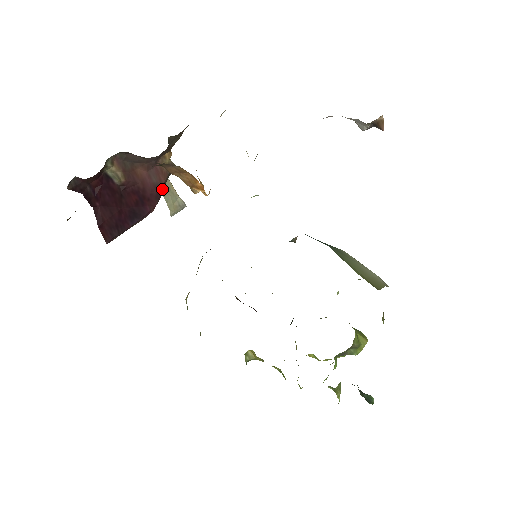
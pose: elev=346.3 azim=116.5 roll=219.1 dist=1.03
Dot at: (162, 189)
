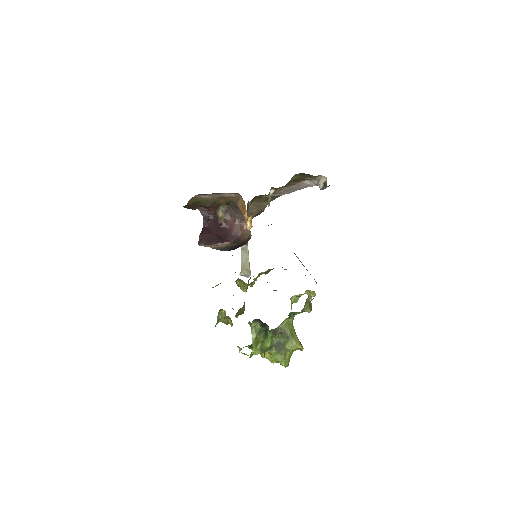
Dot at: (238, 237)
